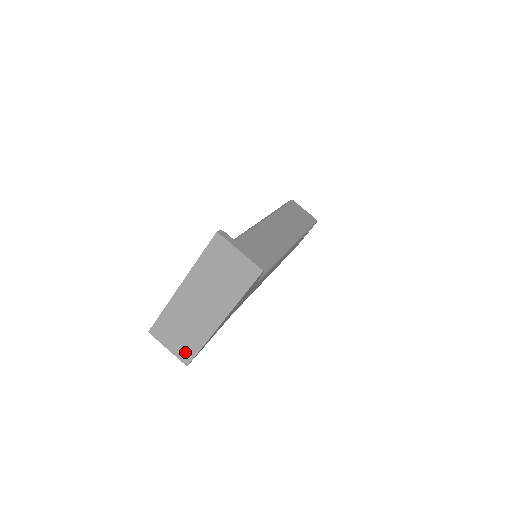
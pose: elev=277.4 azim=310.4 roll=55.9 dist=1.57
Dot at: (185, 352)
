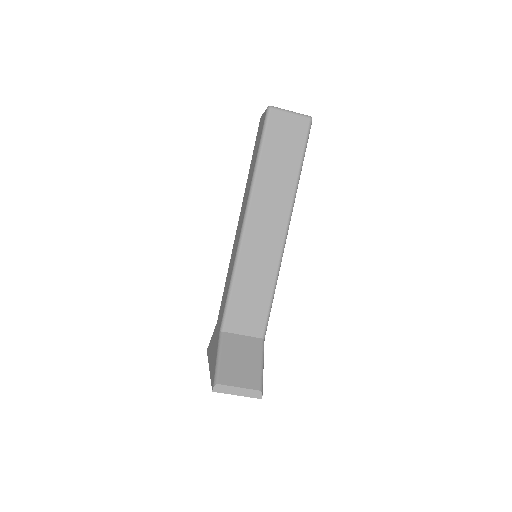
Dot at: occluded
